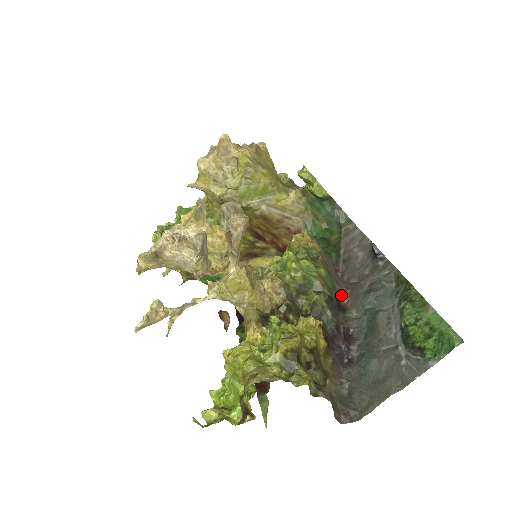
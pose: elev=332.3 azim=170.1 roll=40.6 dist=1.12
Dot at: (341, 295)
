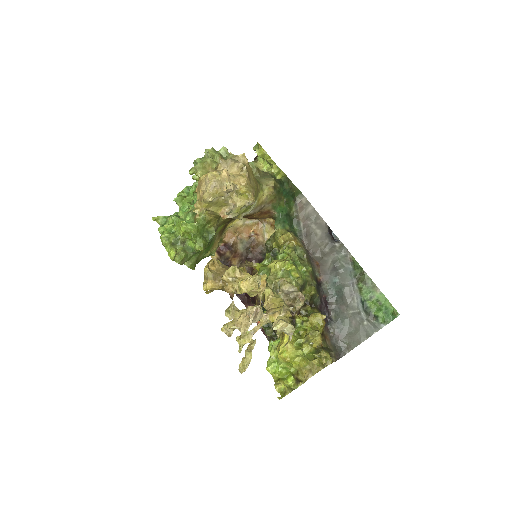
Dot at: (316, 274)
